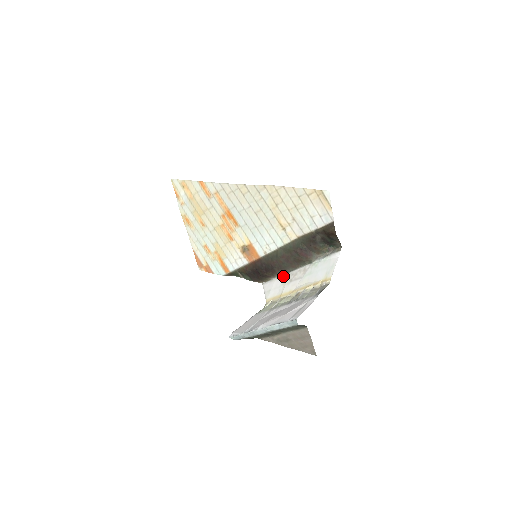
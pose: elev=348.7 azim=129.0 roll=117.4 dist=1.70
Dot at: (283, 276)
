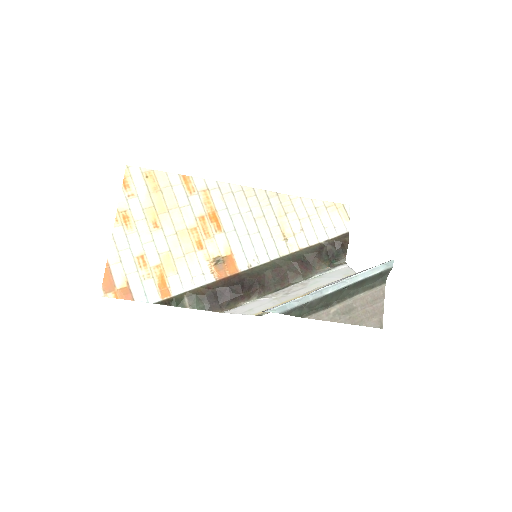
Dot at: (267, 296)
